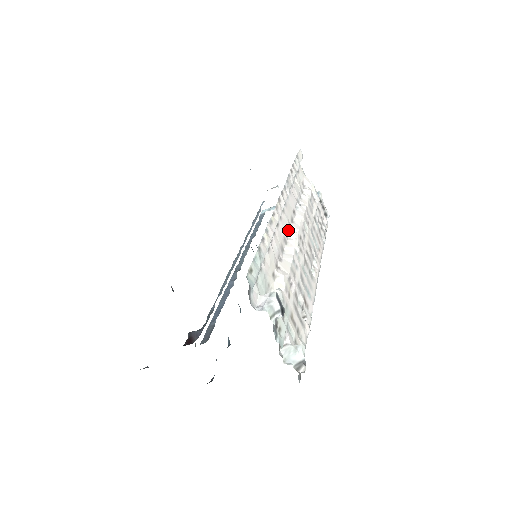
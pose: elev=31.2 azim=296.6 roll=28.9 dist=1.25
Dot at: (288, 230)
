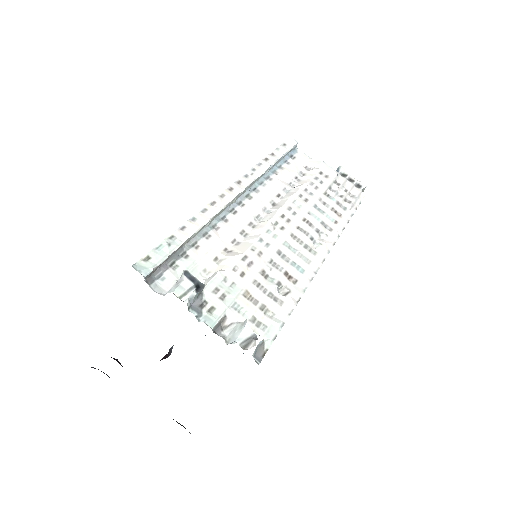
Dot at: (261, 214)
